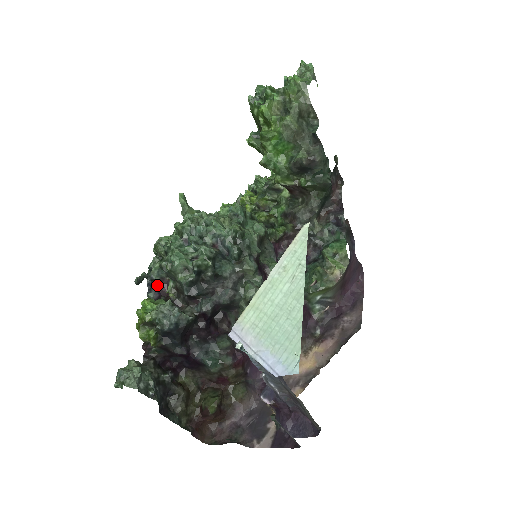
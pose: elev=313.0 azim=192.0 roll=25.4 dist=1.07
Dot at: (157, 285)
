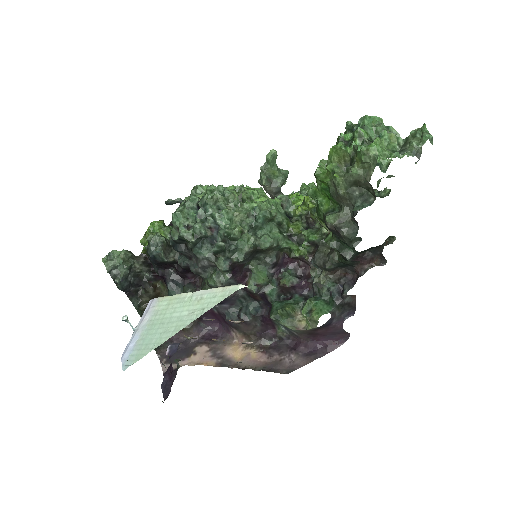
Dot at: occluded
